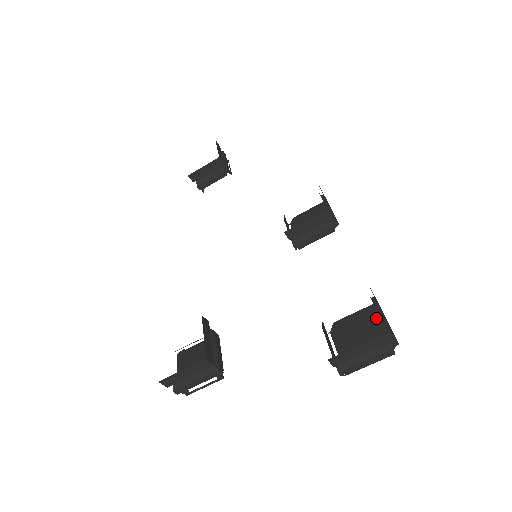
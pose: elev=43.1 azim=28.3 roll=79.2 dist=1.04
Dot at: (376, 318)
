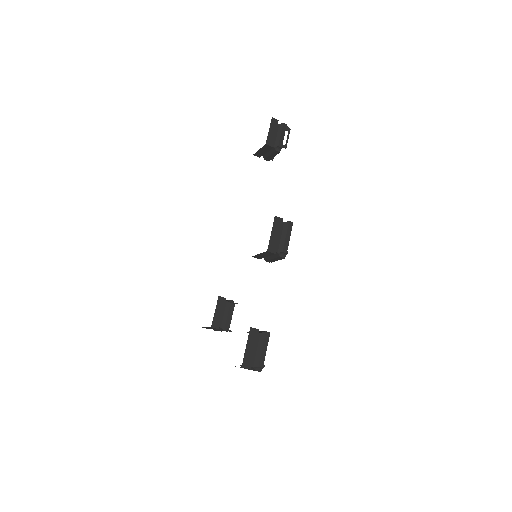
Dot at: (266, 343)
